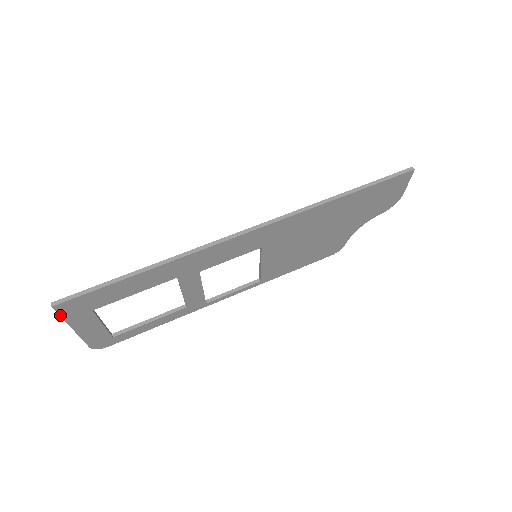
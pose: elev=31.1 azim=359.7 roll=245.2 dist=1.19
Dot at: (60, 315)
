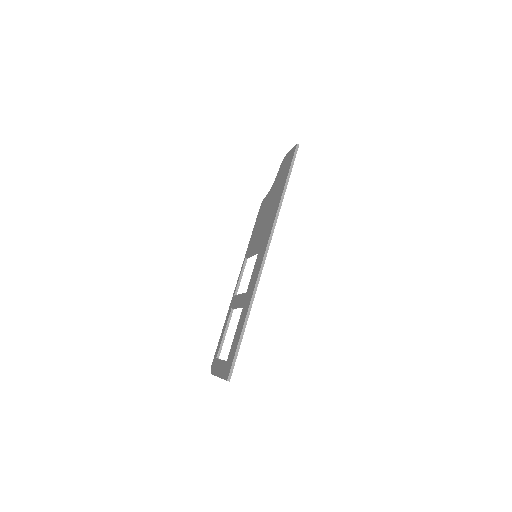
Dot at: occluded
